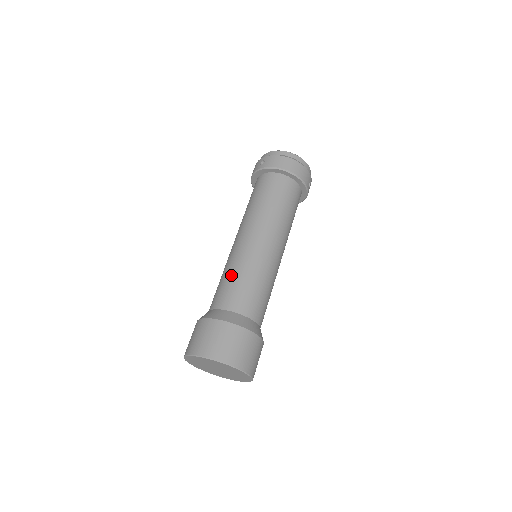
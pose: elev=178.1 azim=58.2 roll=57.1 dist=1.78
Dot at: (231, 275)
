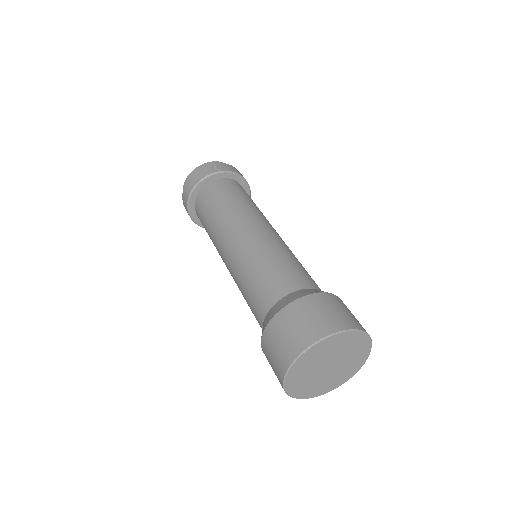
Dot at: (282, 258)
